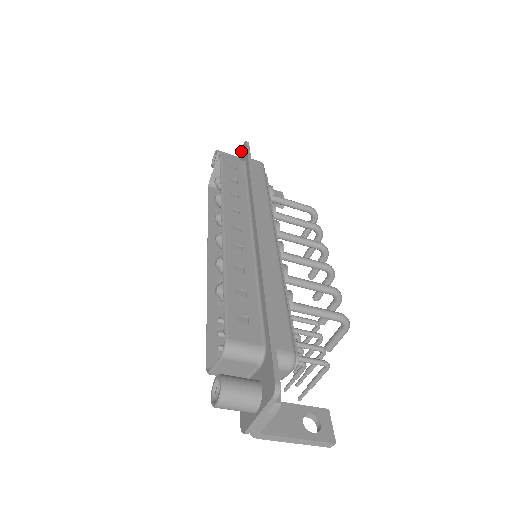
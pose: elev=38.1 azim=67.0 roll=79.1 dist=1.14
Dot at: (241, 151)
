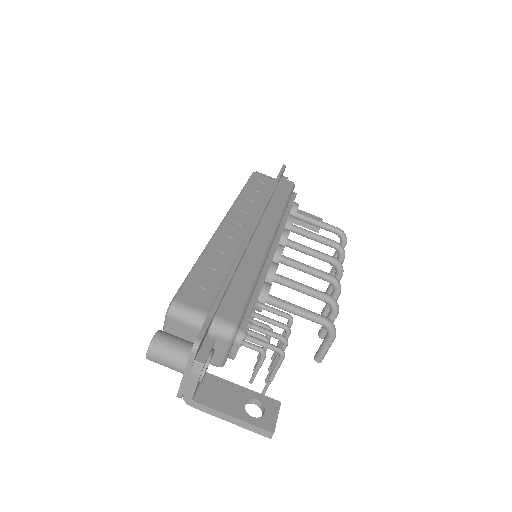
Dot at: occluded
